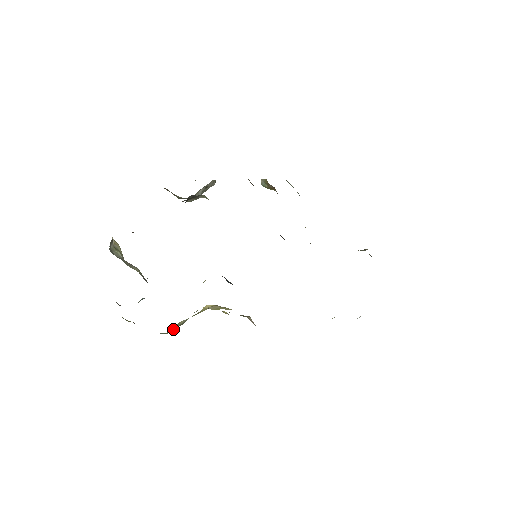
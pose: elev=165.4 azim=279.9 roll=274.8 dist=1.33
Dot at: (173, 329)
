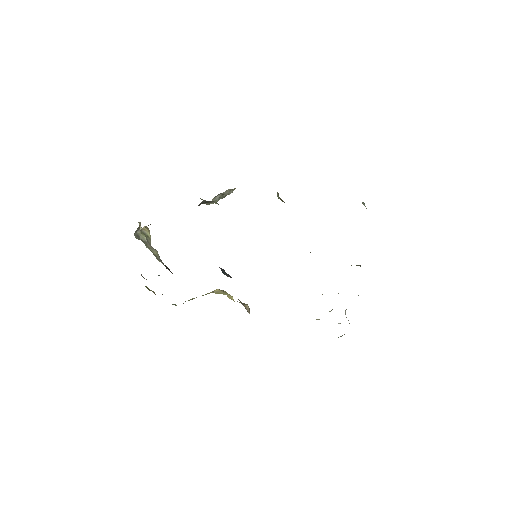
Dot at: occluded
